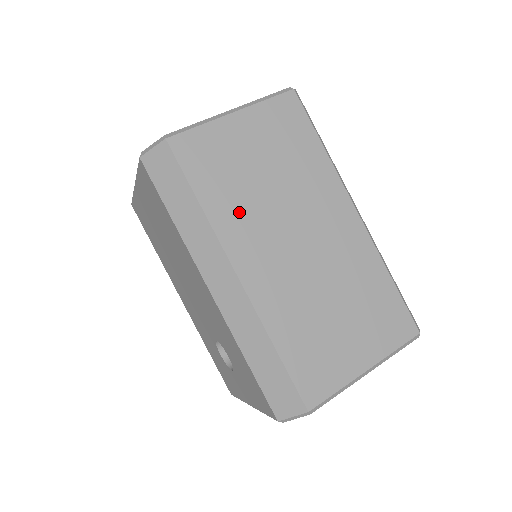
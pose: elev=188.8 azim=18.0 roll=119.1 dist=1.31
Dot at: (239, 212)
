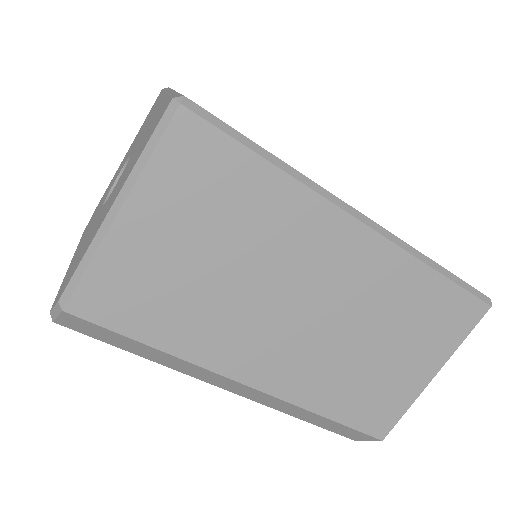
Dot at: (210, 327)
